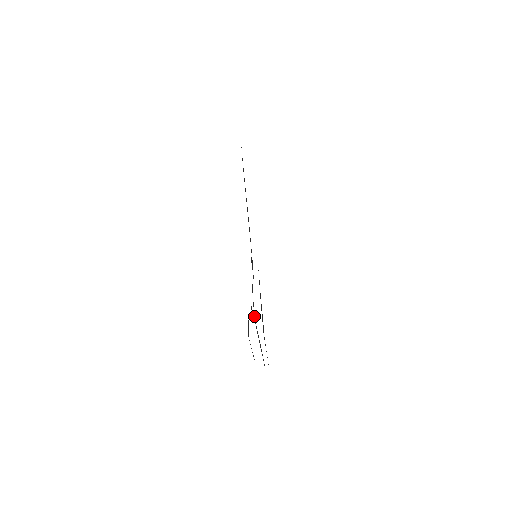
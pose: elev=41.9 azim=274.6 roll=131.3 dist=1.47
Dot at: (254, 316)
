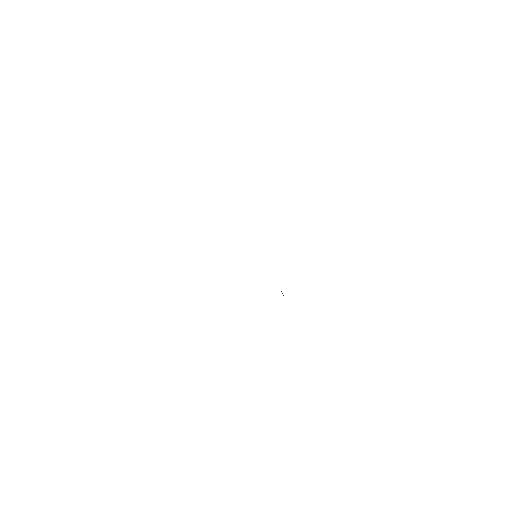
Dot at: occluded
